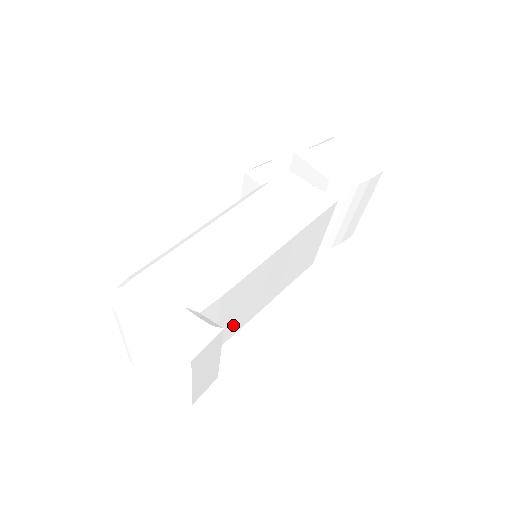
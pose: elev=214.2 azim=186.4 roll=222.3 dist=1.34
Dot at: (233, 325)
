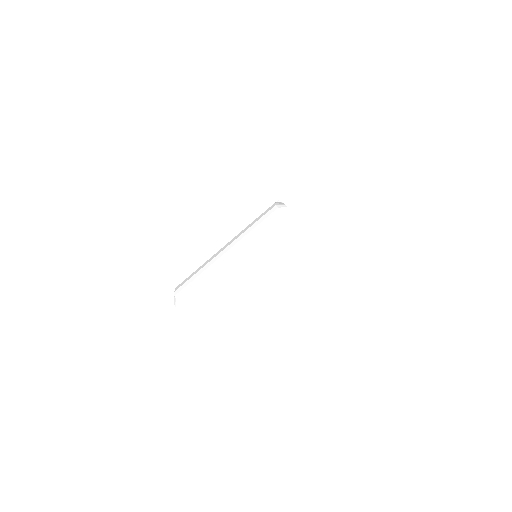
Dot at: occluded
